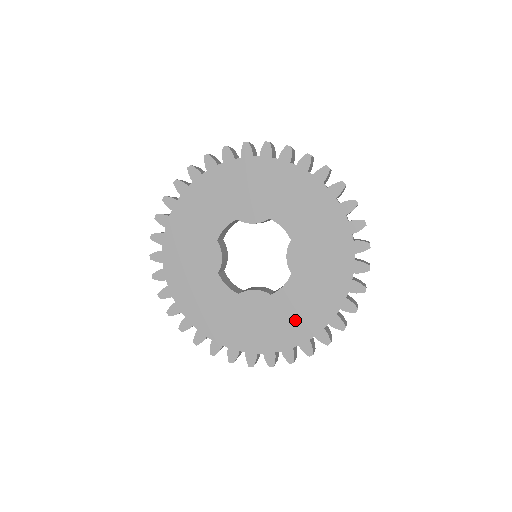
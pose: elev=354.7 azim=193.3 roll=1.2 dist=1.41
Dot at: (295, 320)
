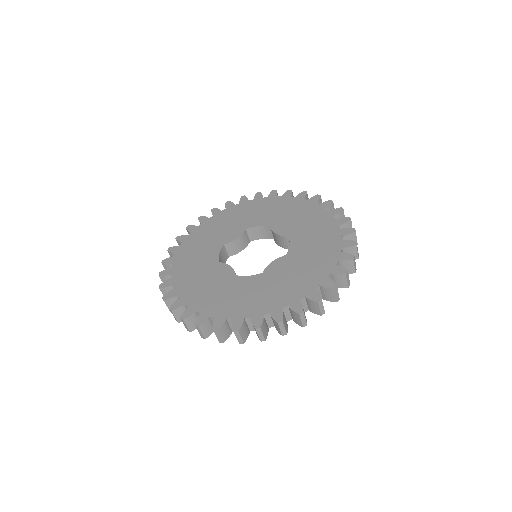
Dot at: (318, 252)
